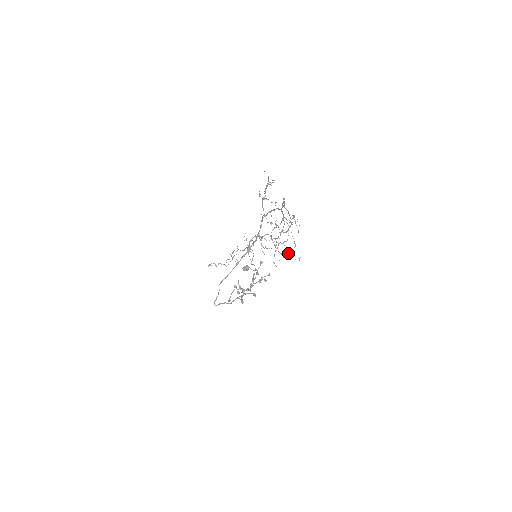
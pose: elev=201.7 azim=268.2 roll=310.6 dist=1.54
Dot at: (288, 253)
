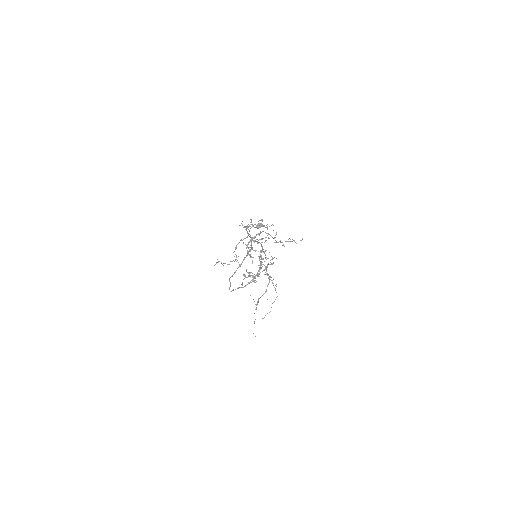
Dot at: occluded
